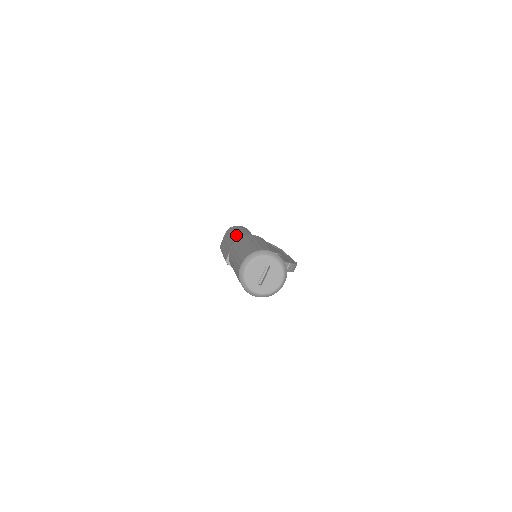
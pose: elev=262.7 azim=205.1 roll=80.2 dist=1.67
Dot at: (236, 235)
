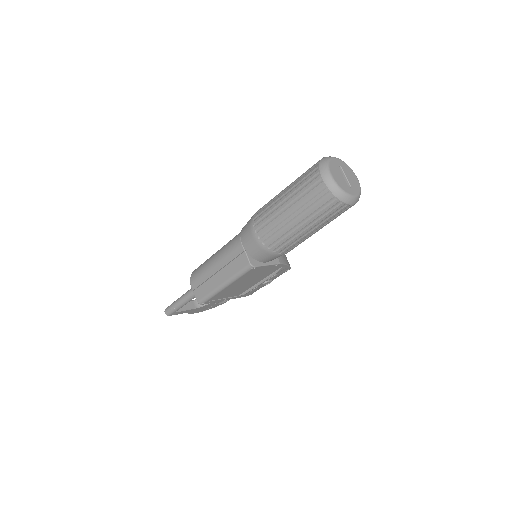
Dot at: (227, 246)
